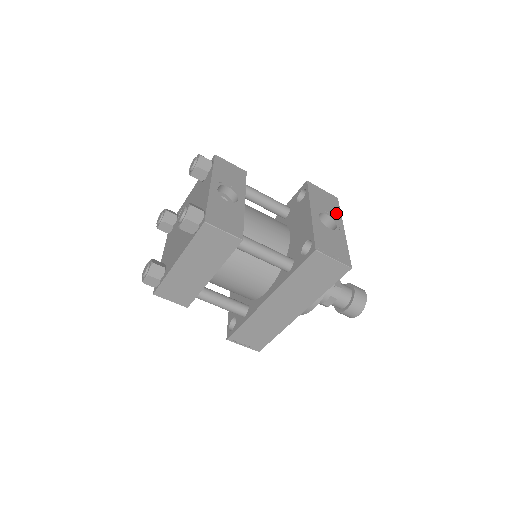
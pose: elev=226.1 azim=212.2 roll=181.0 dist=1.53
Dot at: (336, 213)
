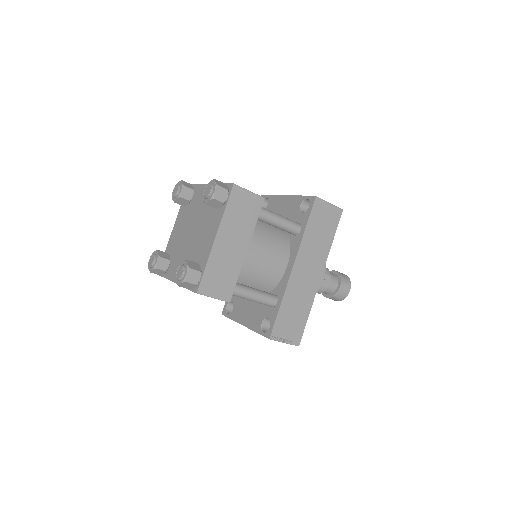
Dot at: occluded
